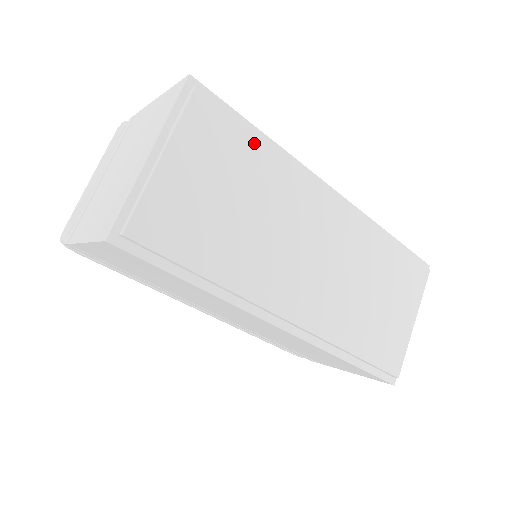
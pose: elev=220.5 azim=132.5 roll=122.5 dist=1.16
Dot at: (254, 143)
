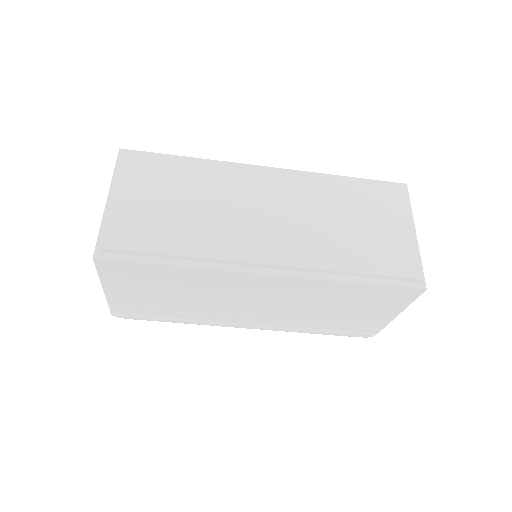
Dot at: (180, 163)
